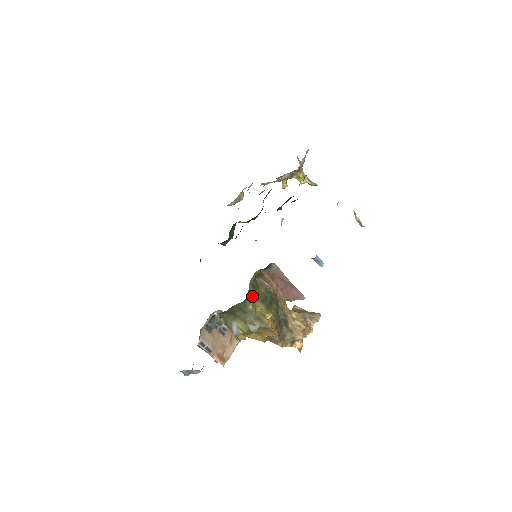
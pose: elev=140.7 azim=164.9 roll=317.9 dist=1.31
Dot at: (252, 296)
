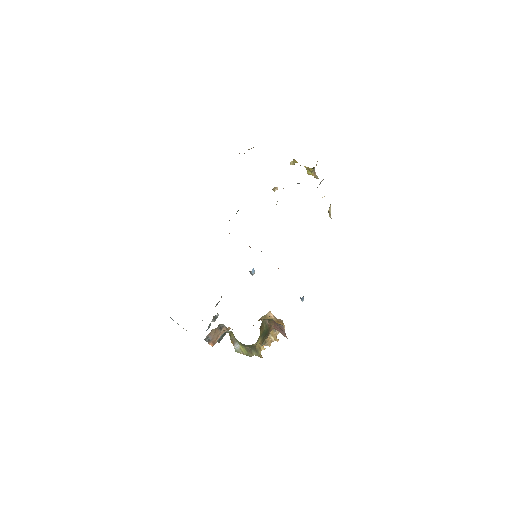
Dot at: occluded
